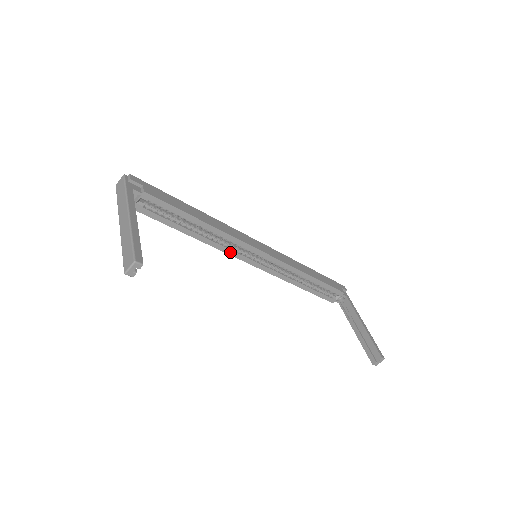
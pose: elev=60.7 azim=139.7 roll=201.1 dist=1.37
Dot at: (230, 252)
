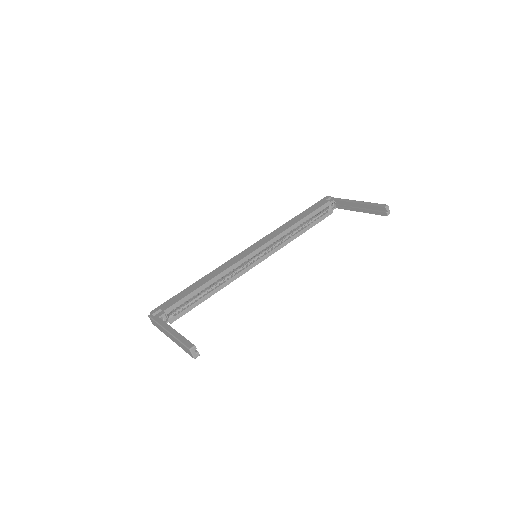
Dot at: (241, 273)
